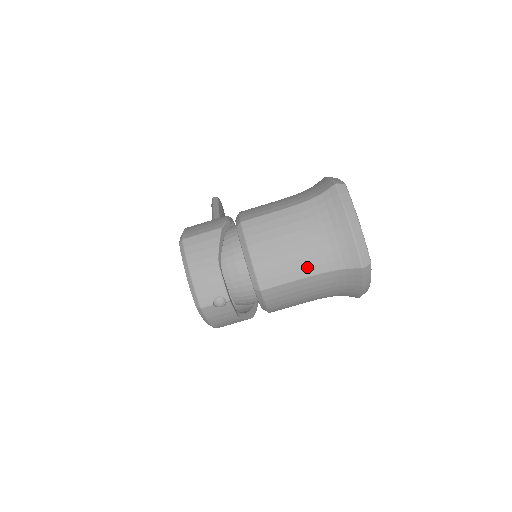
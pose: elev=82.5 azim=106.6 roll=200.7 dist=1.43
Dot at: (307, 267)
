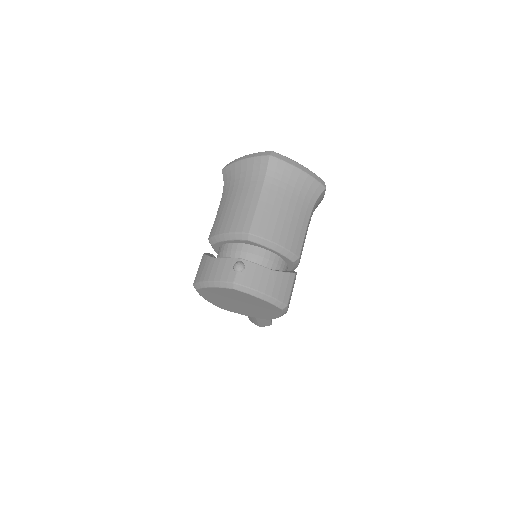
Dot at: (252, 196)
